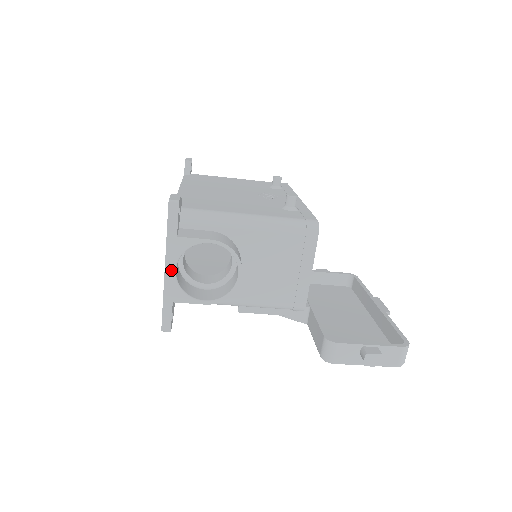
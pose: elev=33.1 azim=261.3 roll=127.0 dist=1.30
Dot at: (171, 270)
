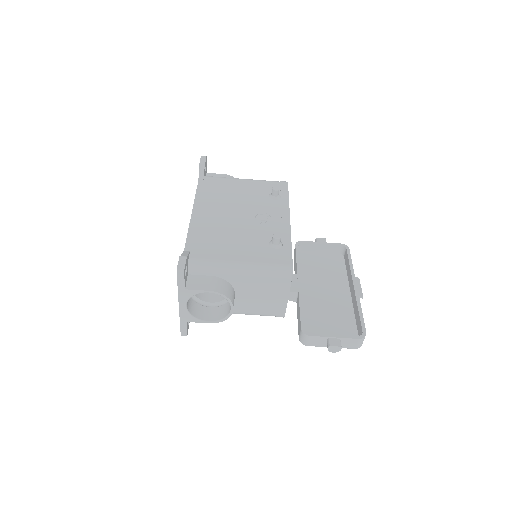
Dot at: (183, 306)
